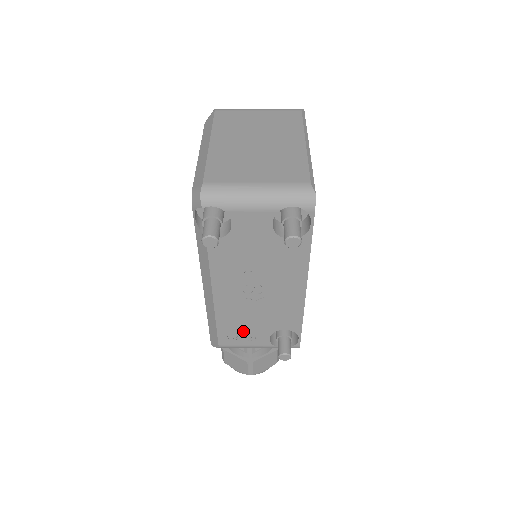
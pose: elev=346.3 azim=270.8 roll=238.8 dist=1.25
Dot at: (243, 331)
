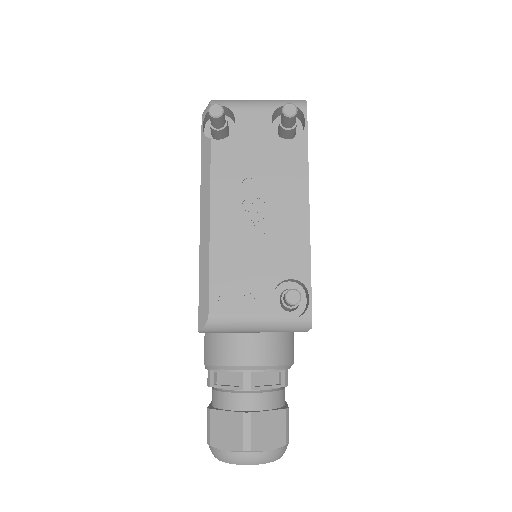
Dot at: (241, 283)
